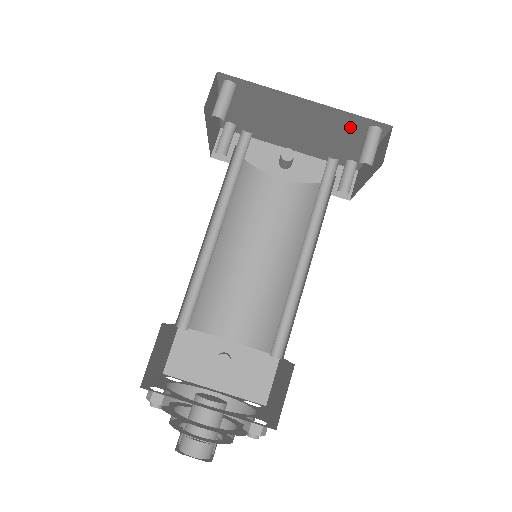
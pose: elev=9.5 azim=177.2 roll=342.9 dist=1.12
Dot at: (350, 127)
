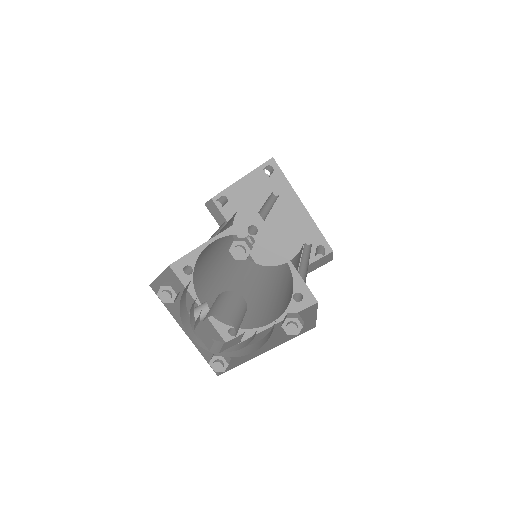
Dot at: (307, 241)
